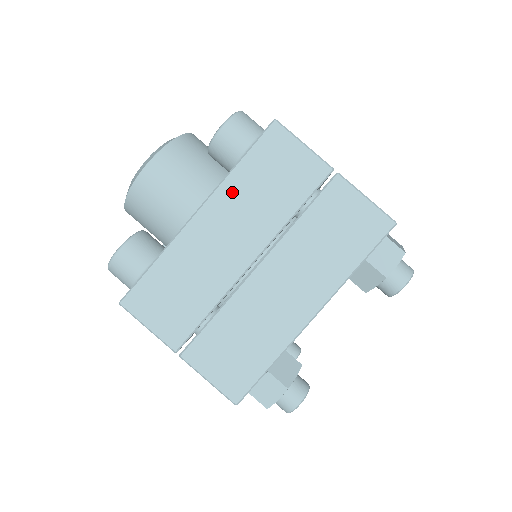
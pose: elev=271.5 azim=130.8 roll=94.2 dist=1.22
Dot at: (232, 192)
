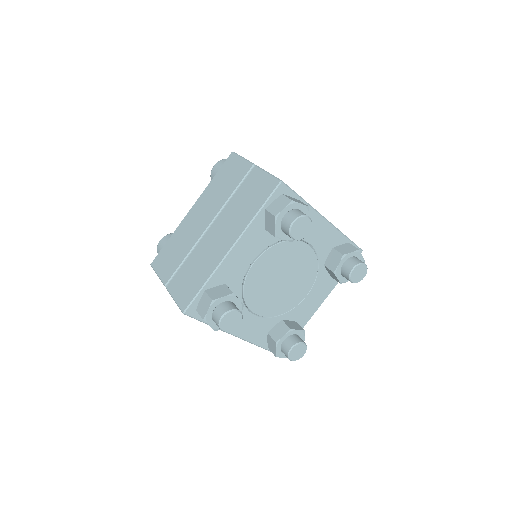
Dot at: occluded
